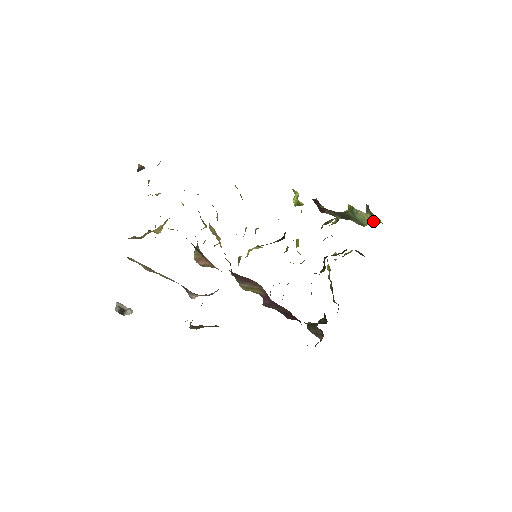
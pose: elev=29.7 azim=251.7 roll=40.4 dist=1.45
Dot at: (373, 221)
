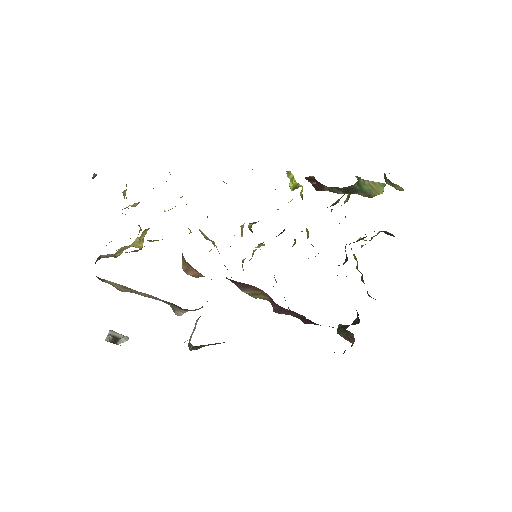
Dot at: (383, 189)
